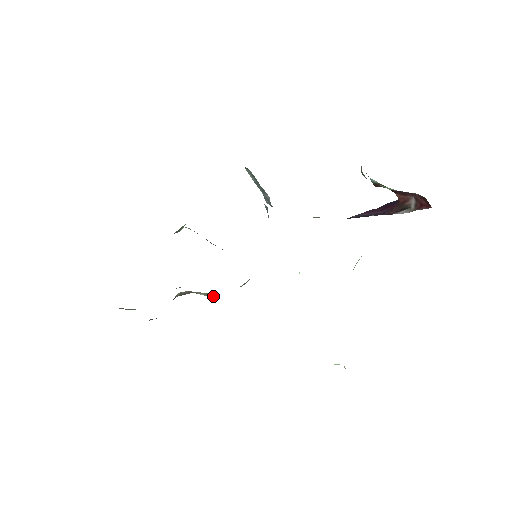
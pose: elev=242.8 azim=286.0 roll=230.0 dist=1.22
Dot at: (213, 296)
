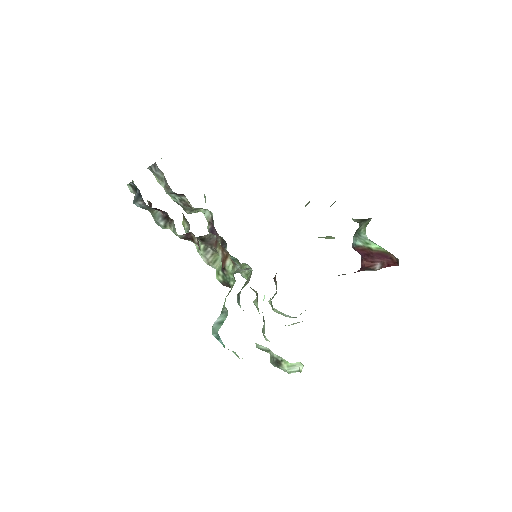
Dot at: (219, 261)
